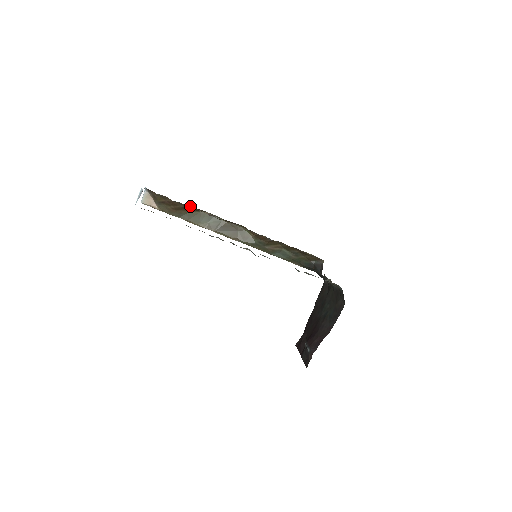
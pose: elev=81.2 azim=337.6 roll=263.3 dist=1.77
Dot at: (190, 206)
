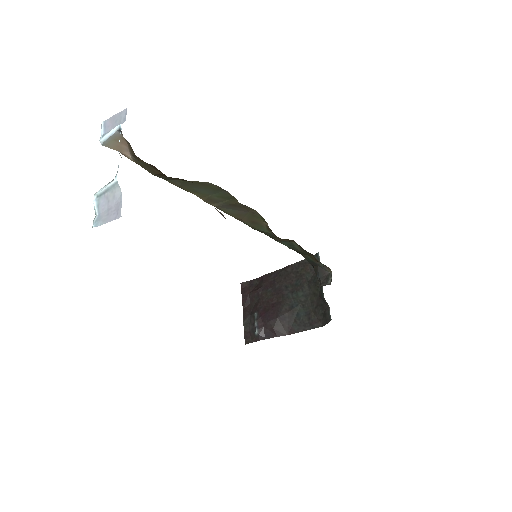
Dot at: occluded
